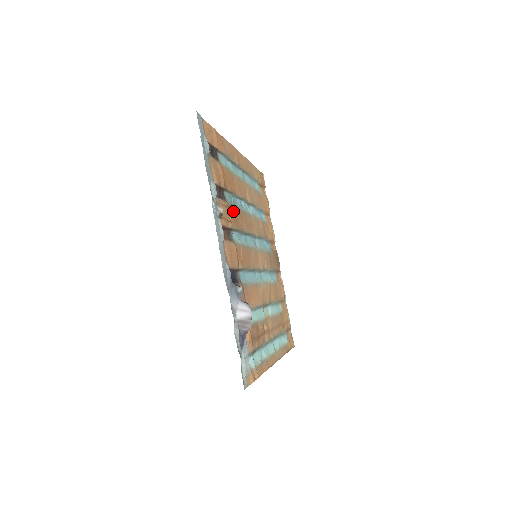
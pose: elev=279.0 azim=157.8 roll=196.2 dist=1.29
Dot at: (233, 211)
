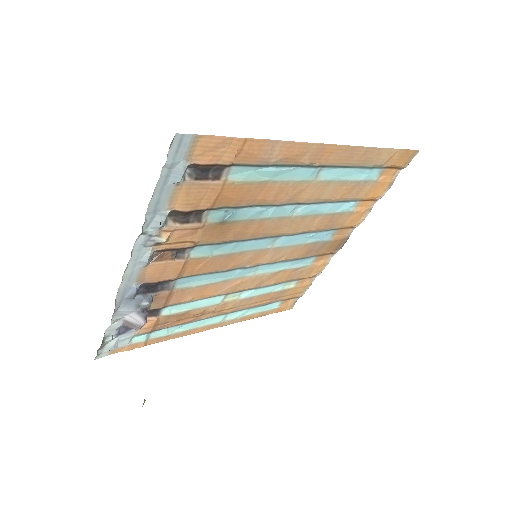
Dot at: (218, 227)
